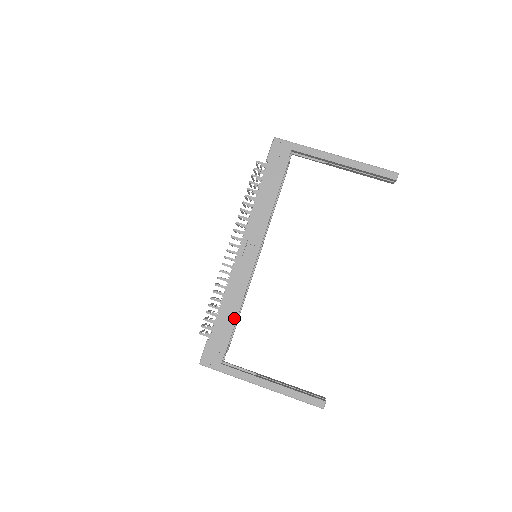
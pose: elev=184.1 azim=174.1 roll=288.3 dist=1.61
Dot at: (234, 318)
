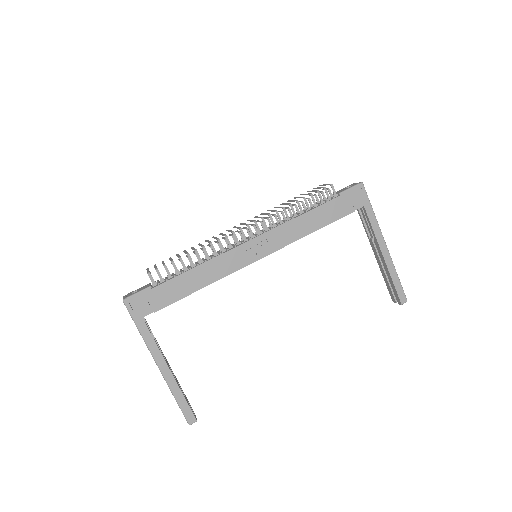
Dot at: (192, 290)
